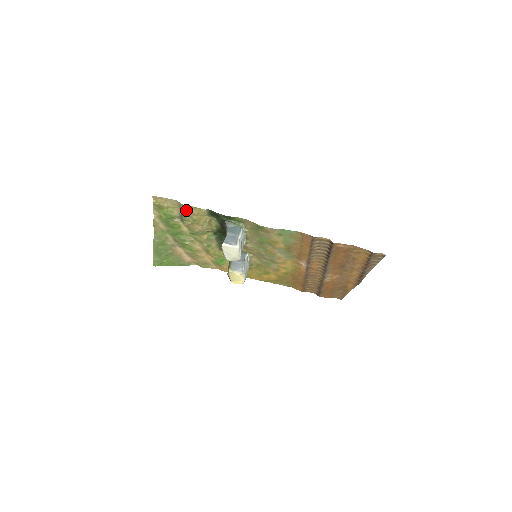
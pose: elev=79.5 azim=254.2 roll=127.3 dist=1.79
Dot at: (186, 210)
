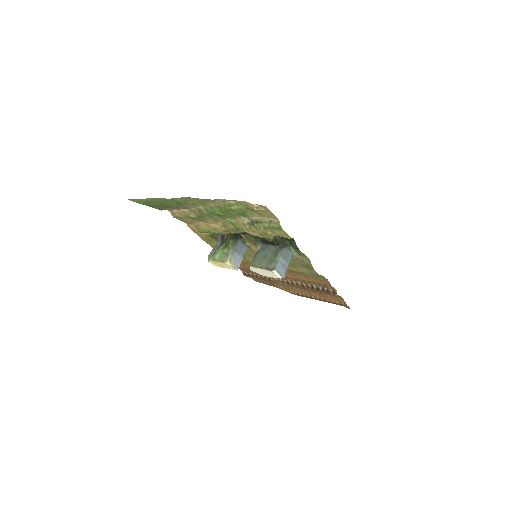
Dot at: (273, 227)
